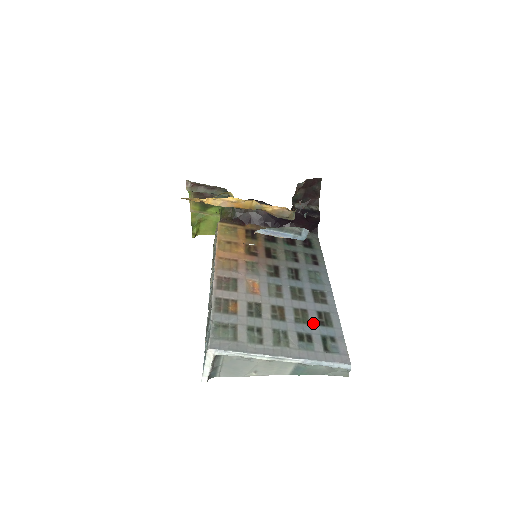
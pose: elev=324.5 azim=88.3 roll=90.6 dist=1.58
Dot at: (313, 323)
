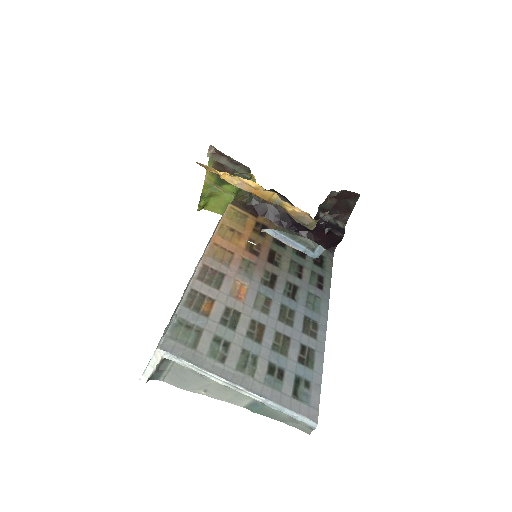
Dot at: (292, 357)
